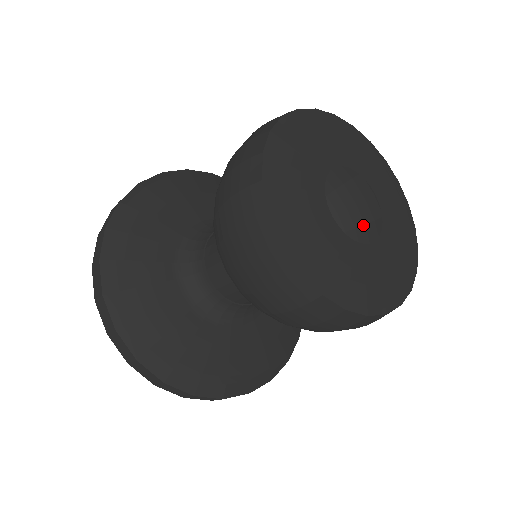
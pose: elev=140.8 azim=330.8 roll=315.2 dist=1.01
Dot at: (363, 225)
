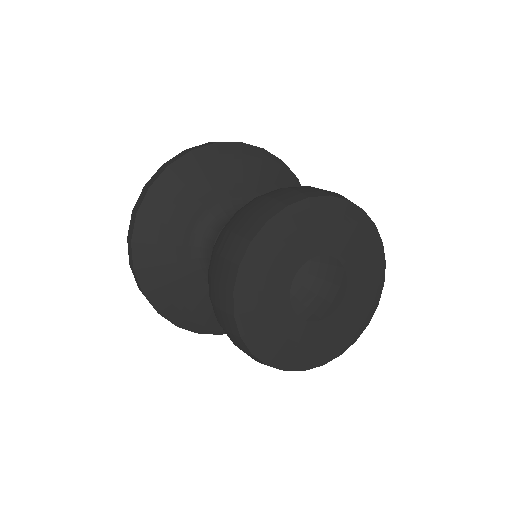
Dot at: occluded
